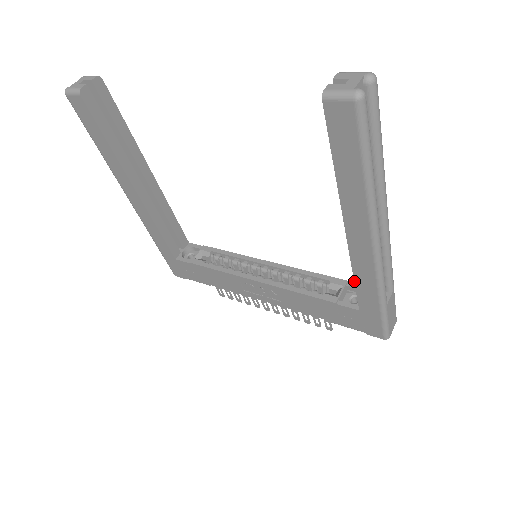
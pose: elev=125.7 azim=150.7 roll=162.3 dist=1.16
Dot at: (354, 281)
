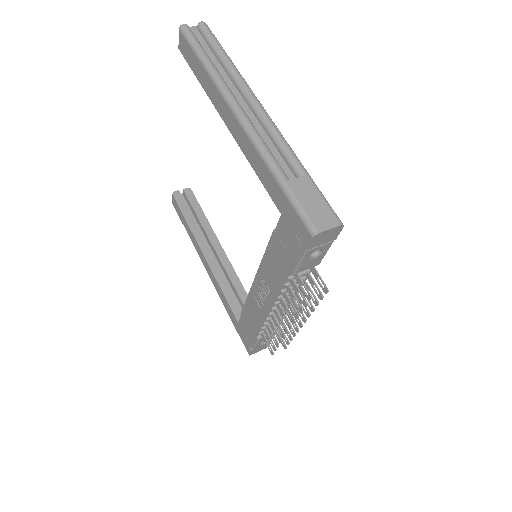
Dot at: (257, 175)
